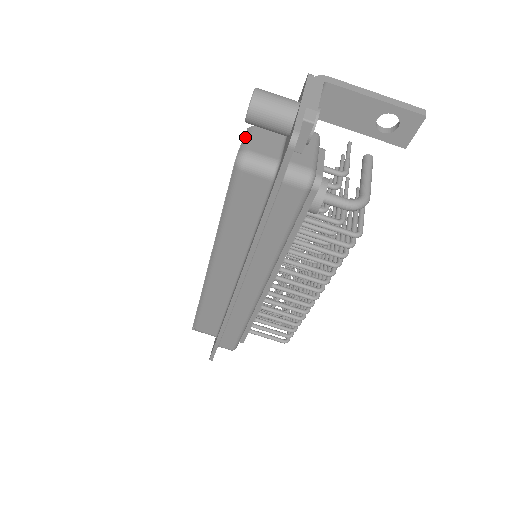
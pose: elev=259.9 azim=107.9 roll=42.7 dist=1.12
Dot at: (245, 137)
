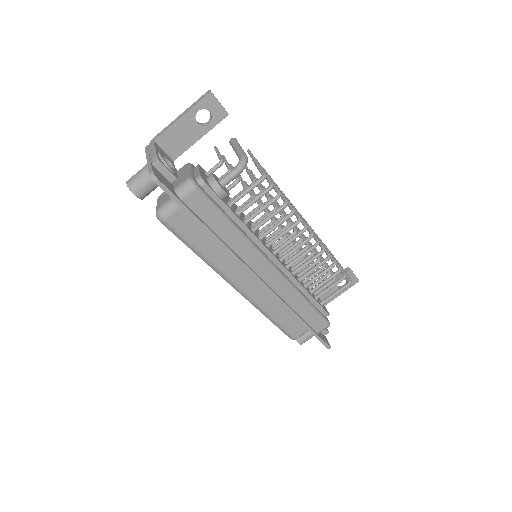
Dot at: occluded
